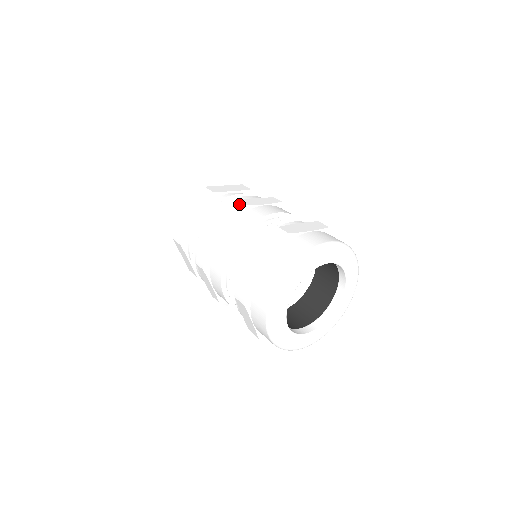
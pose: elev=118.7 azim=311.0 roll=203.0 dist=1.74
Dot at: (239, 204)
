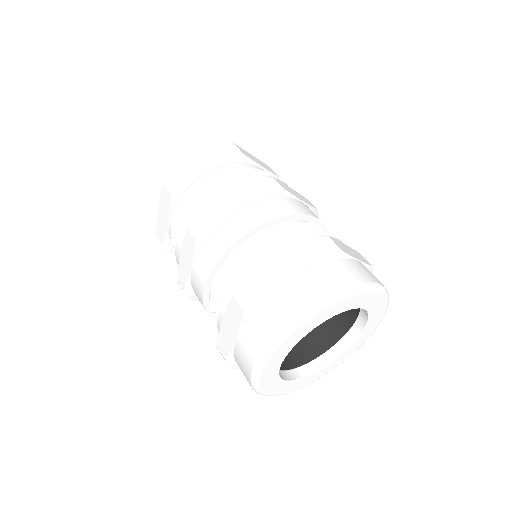
Dot at: (279, 184)
